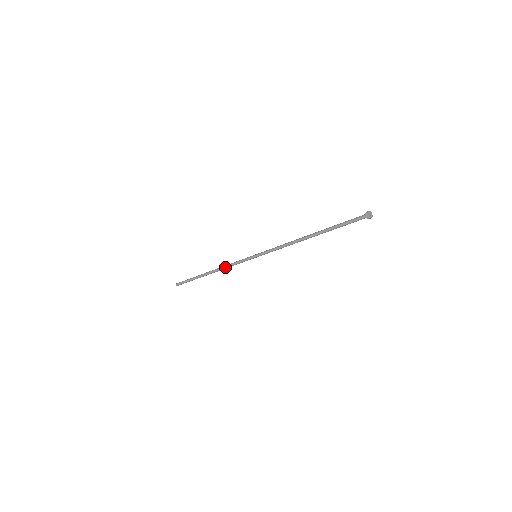
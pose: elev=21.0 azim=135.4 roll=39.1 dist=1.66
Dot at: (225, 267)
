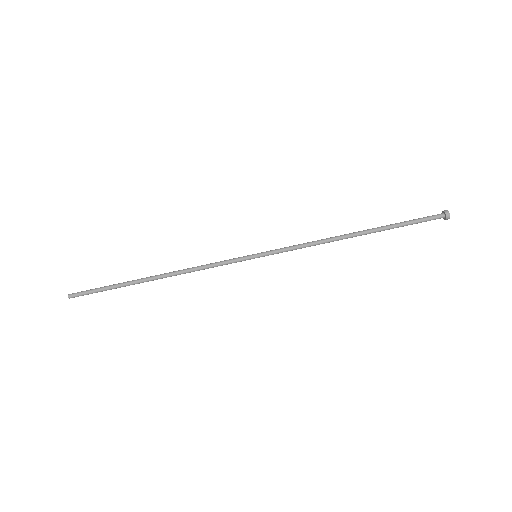
Dot at: (192, 269)
